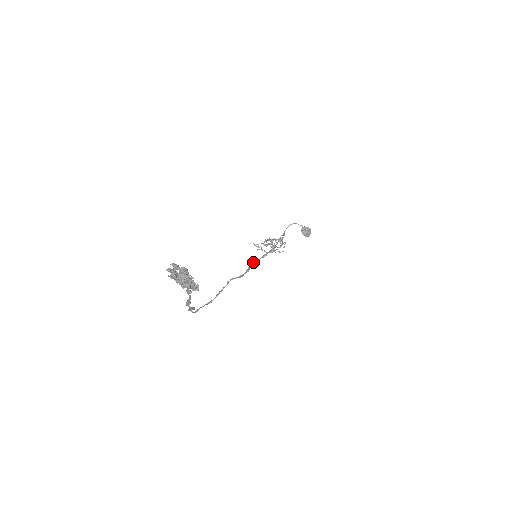
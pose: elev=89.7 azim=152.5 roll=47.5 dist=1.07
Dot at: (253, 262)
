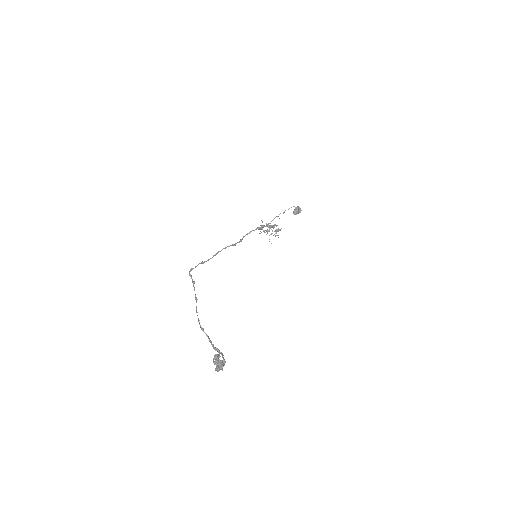
Dot at: (249, 233)
